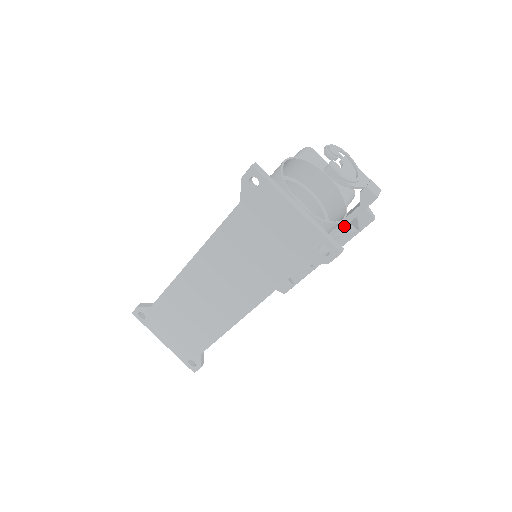
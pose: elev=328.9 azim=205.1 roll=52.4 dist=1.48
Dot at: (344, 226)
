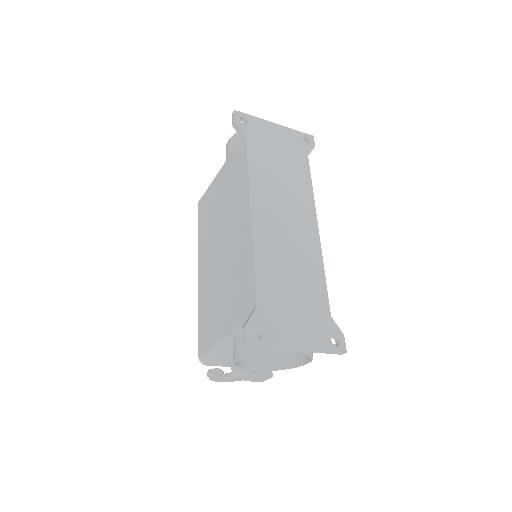
Dot at: occluded
